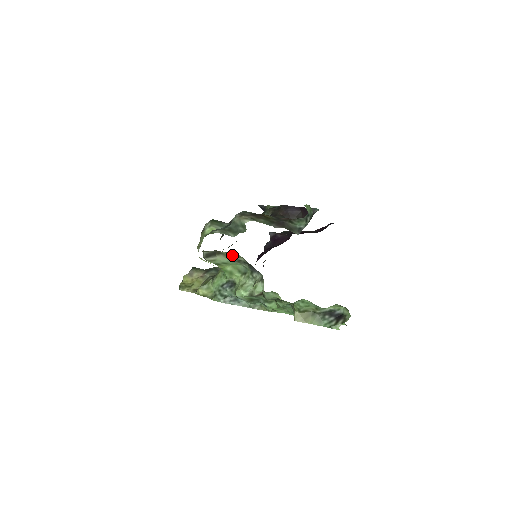
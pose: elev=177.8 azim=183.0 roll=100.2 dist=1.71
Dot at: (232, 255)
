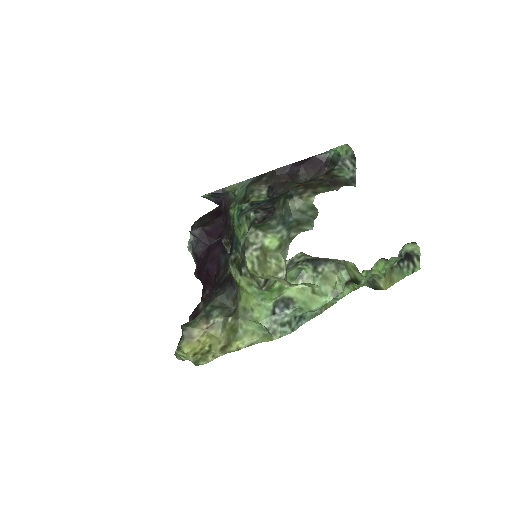
Dot at: (289, 261)
